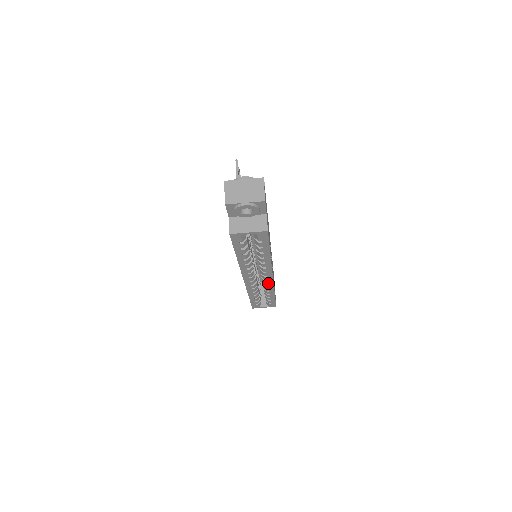
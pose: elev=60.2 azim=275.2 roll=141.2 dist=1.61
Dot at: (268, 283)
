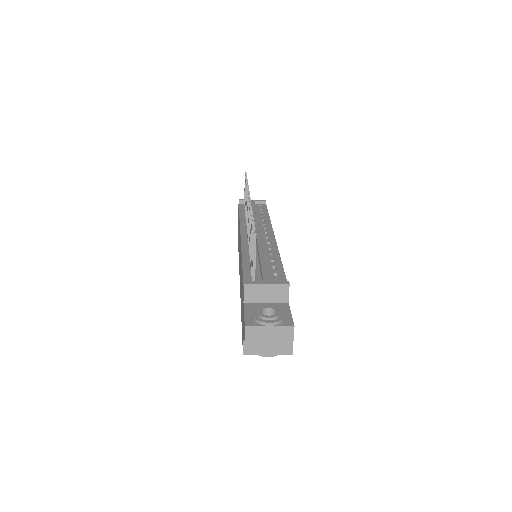
Dot at: occluded
